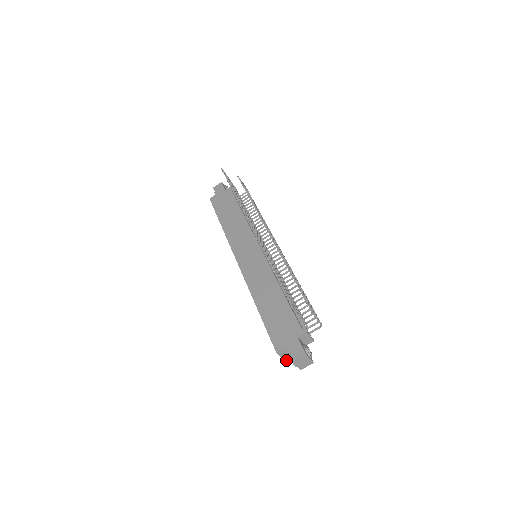
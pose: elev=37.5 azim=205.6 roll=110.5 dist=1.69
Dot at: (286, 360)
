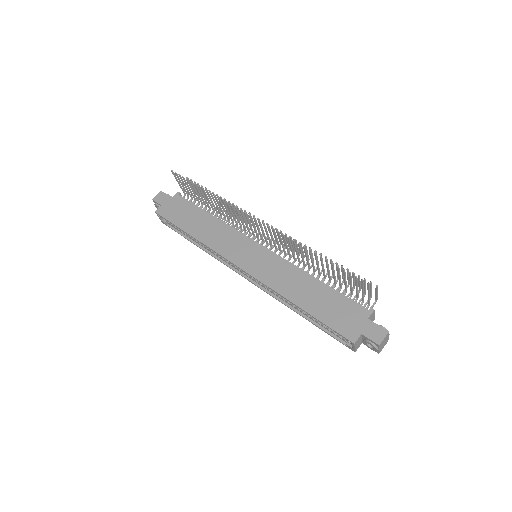
Dot at: (356, 350)
